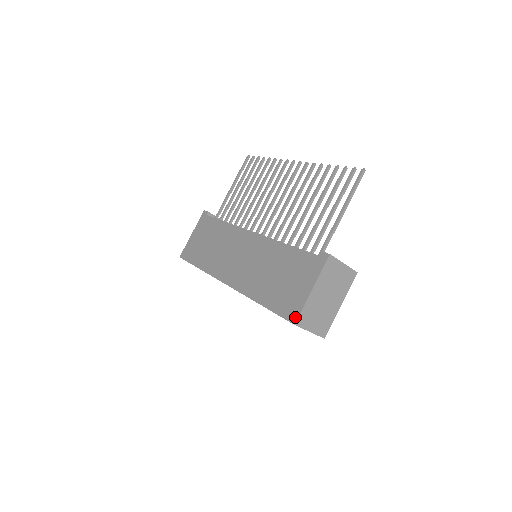
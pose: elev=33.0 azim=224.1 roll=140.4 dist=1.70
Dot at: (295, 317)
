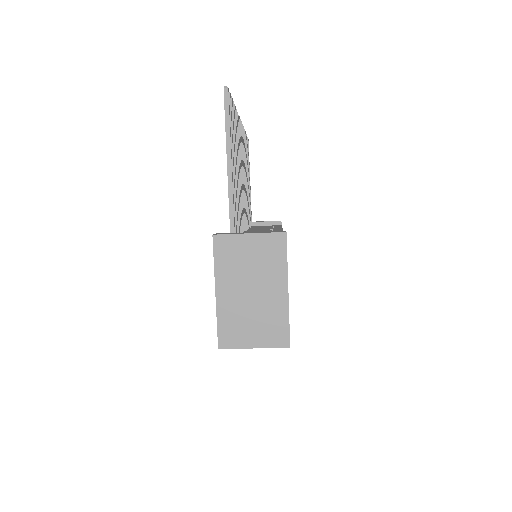
Dot at: occluded
